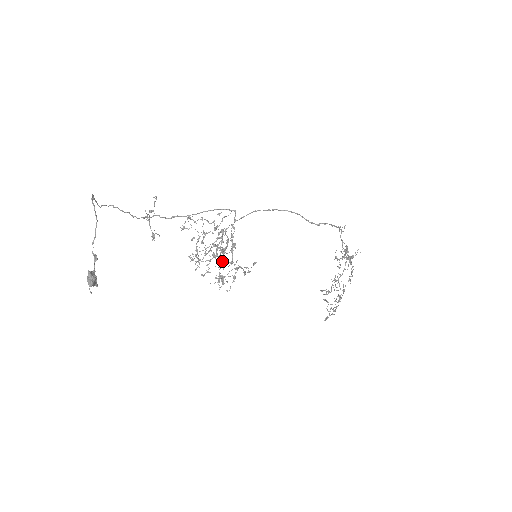
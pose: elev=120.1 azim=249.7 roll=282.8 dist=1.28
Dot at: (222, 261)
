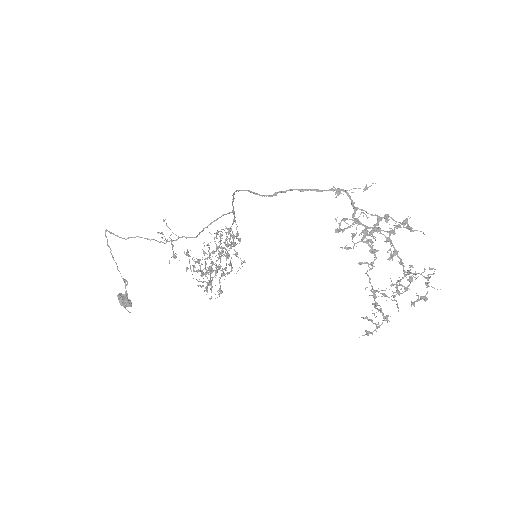
Dot at: (224, 269)
